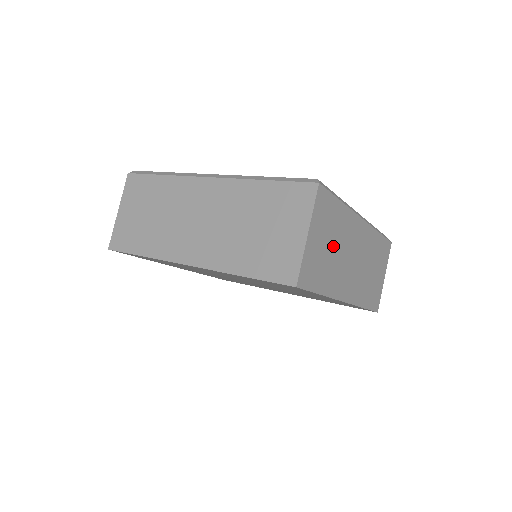
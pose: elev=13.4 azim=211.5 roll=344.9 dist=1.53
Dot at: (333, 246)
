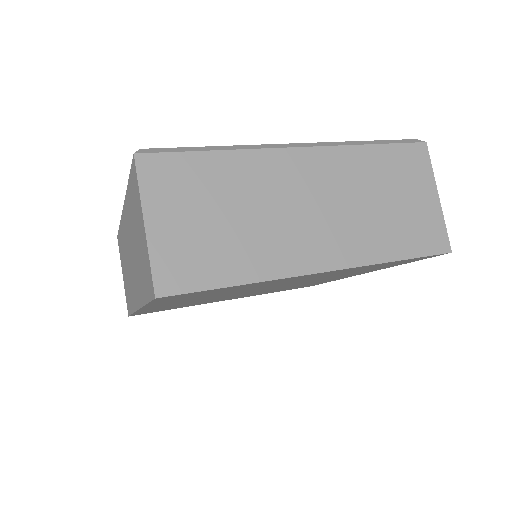
Dot at: (230, 213)
